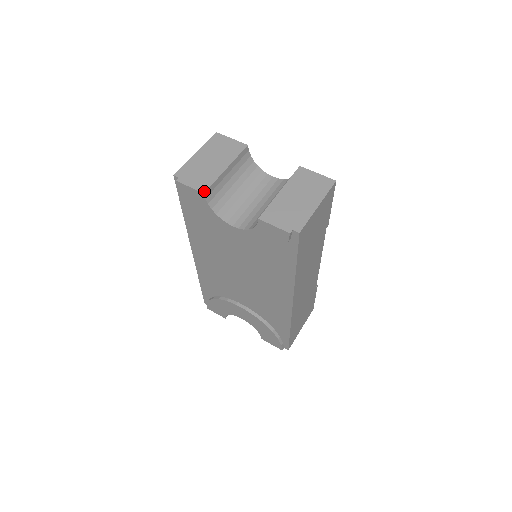
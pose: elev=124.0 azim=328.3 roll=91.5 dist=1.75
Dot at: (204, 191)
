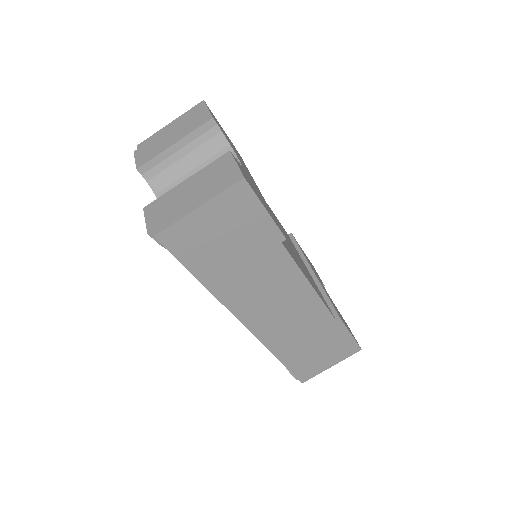
Dot at: (138, 166)
